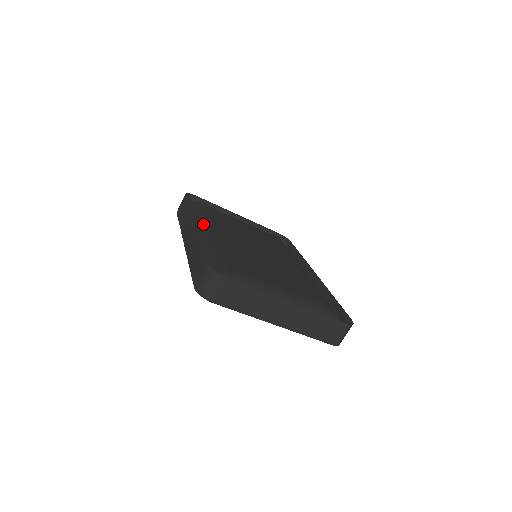
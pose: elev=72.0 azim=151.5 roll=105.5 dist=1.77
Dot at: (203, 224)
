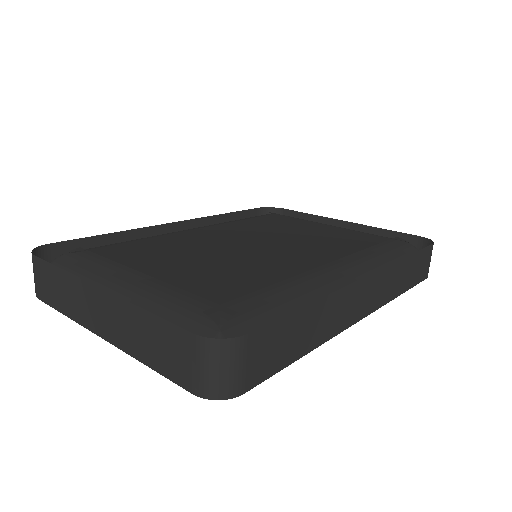
Dot at: occluded
